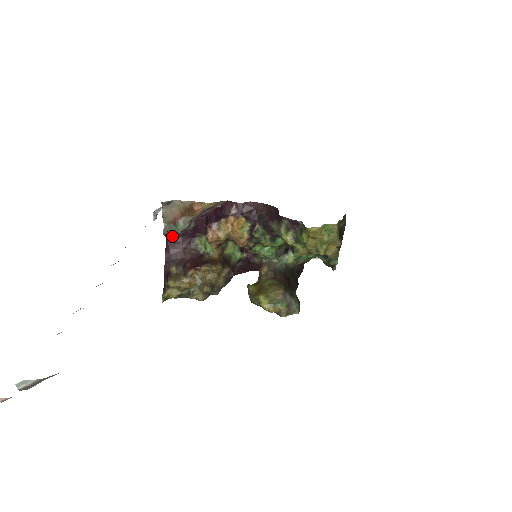
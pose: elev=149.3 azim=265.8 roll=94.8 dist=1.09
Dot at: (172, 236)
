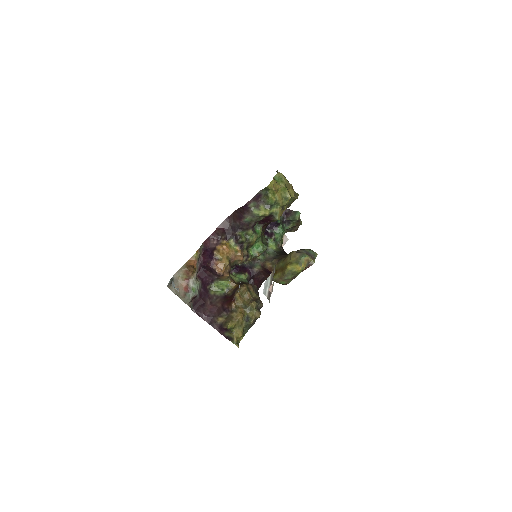
Dot at: (195, 305)
